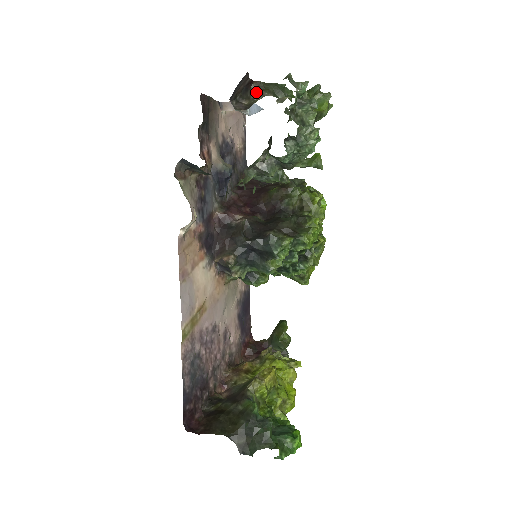
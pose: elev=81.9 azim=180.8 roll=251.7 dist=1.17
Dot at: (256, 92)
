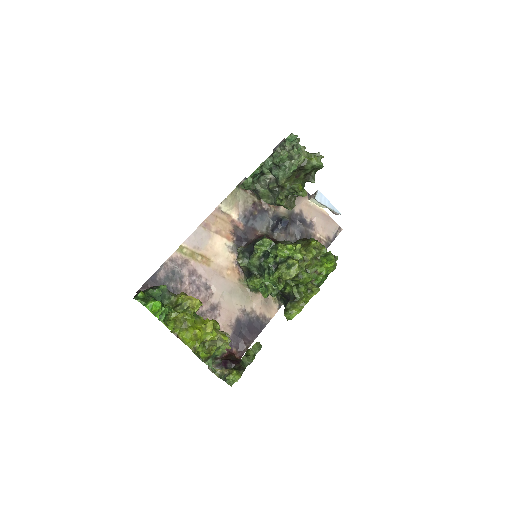
Dot at: occluded
